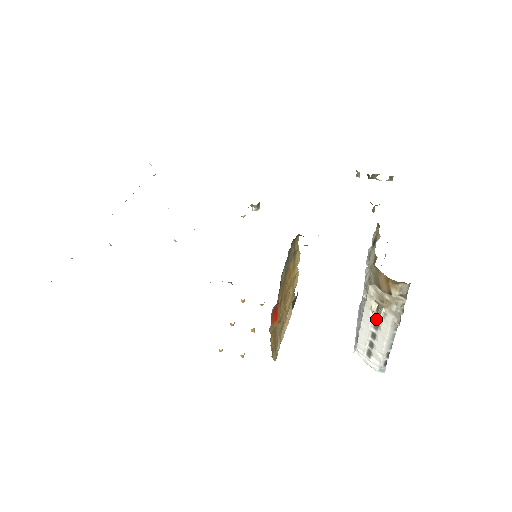
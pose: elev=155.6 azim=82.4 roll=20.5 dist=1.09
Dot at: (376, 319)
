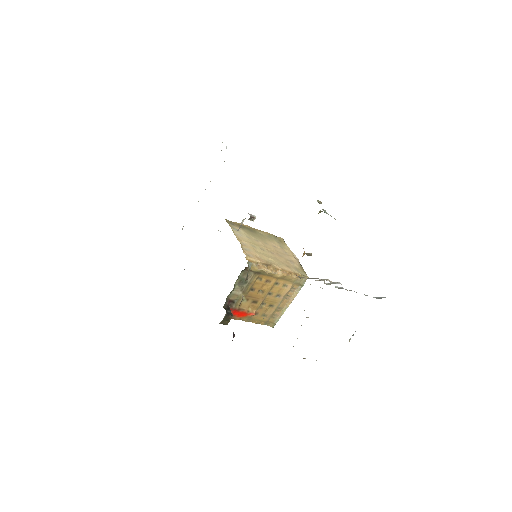
Dot at: occluded
